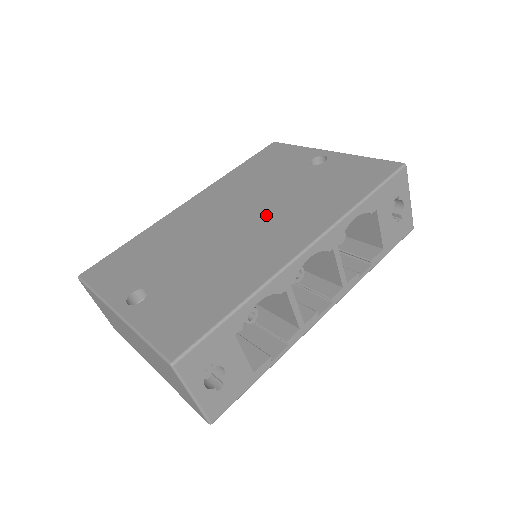
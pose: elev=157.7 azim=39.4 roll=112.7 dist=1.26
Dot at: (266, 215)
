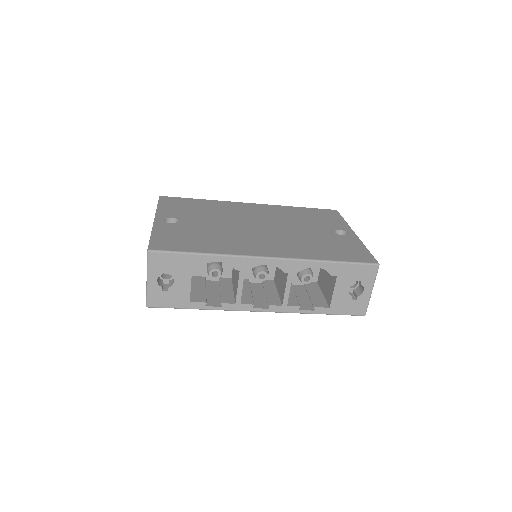
Dot at: (275, 234)
